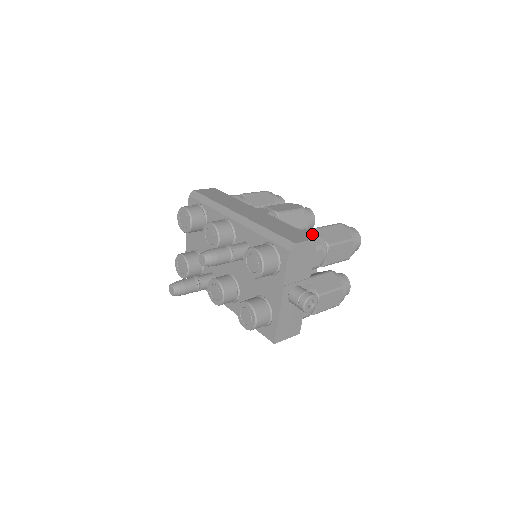
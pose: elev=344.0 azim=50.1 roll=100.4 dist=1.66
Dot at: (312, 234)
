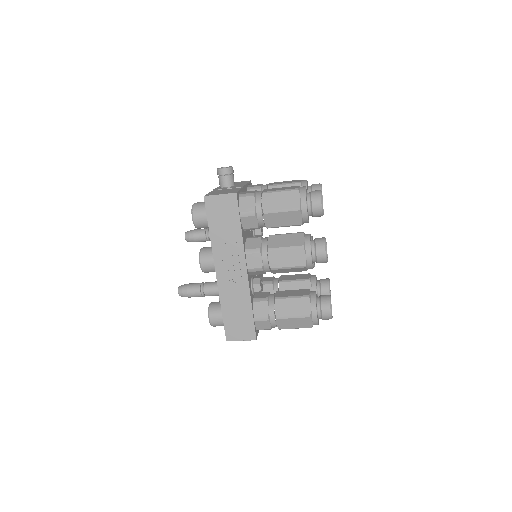
Dot at: occluded
